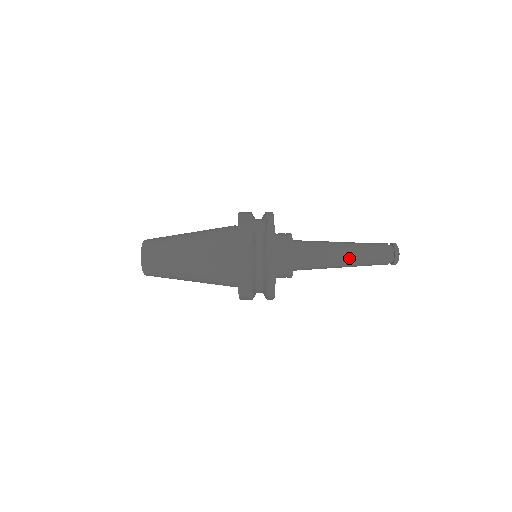
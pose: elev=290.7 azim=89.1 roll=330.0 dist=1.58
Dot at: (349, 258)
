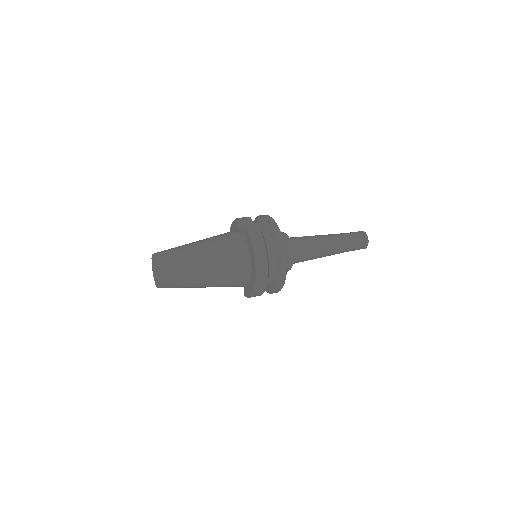
Dot at: (333, 246)
